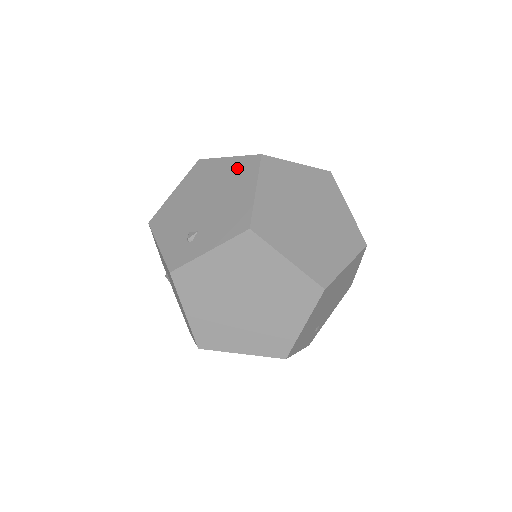
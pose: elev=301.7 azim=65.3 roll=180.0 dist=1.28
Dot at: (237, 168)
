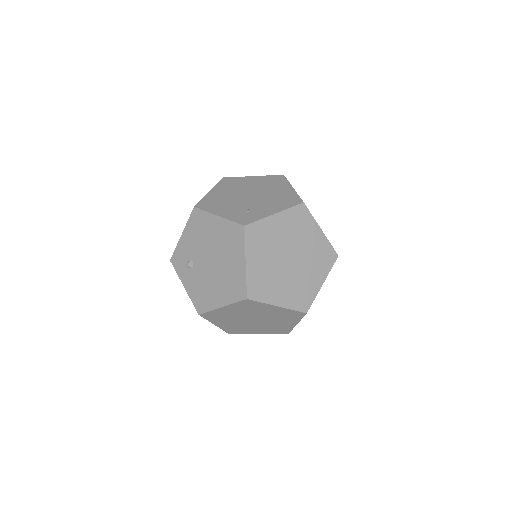
Dot at: (236, 279)
